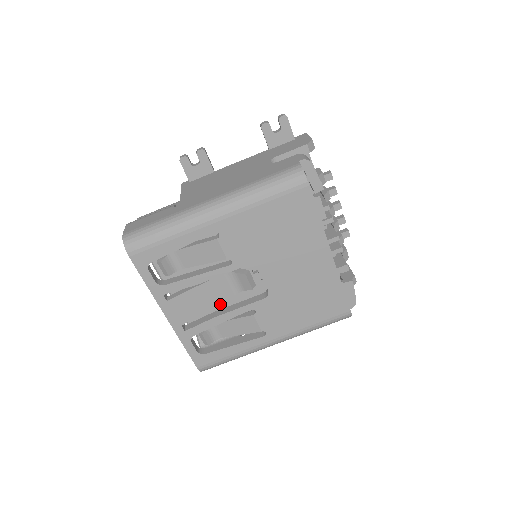
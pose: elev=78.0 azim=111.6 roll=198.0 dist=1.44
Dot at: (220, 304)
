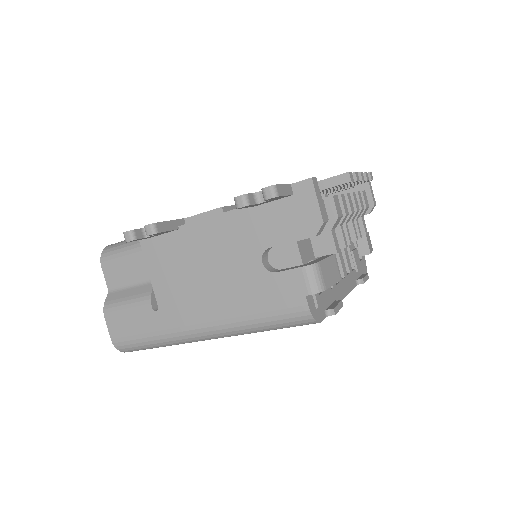
Dot at: occluded
